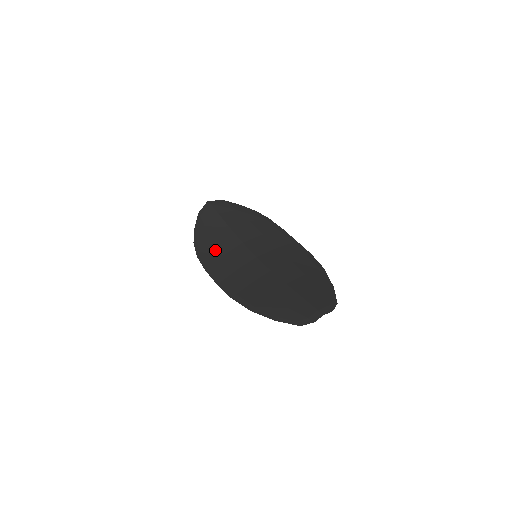
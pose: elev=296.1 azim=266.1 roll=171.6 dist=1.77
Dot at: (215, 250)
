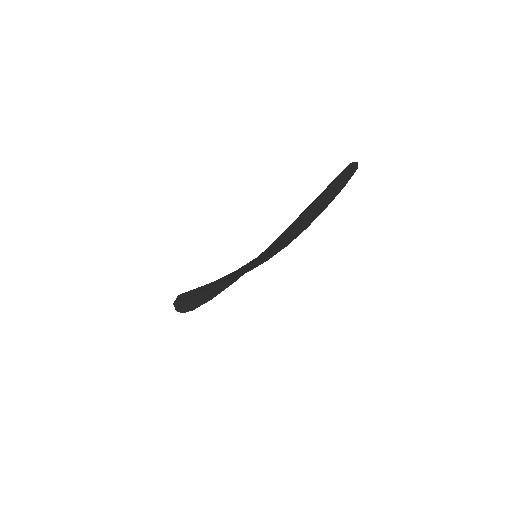
Dot at: (210, 291)
